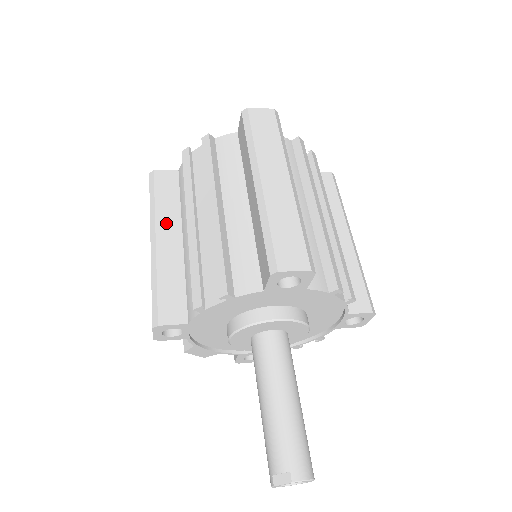
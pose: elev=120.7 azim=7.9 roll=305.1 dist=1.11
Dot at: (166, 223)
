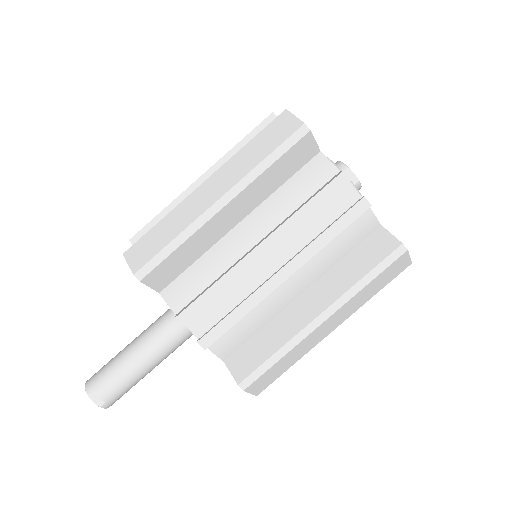
Dot at: (249, 197)
